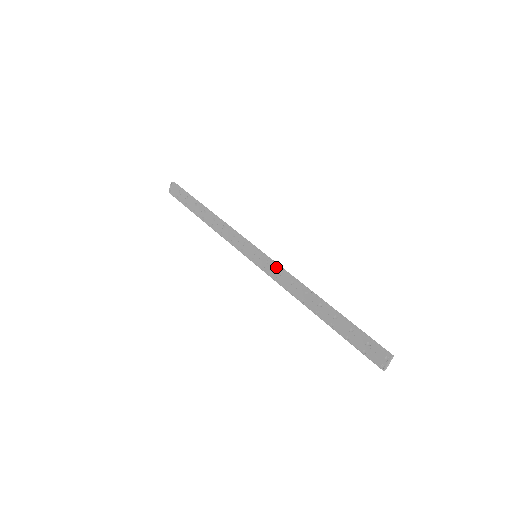
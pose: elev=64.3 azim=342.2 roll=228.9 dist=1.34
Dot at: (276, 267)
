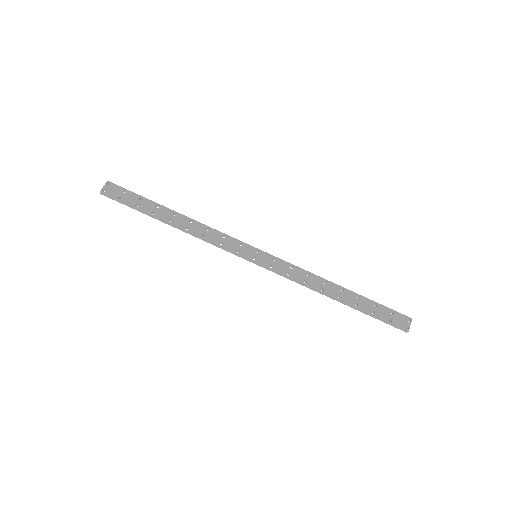
Dot at: (287, 263)
